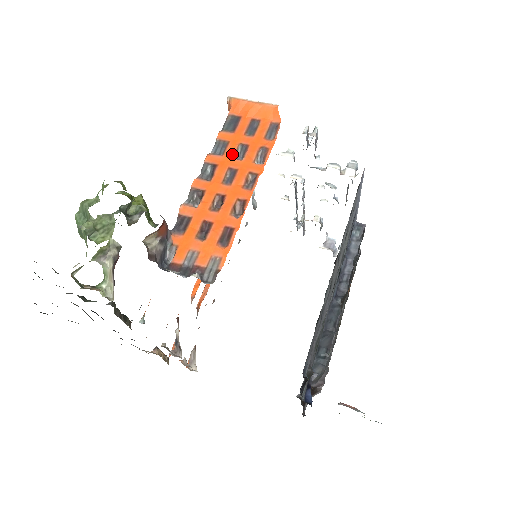
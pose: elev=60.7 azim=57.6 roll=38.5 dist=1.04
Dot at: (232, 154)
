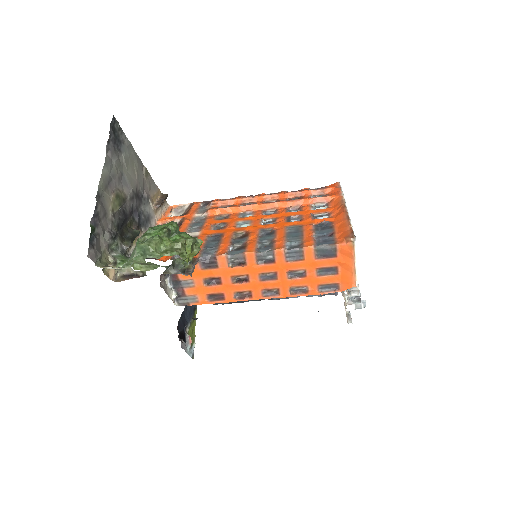
Dot at: (291, 269)
